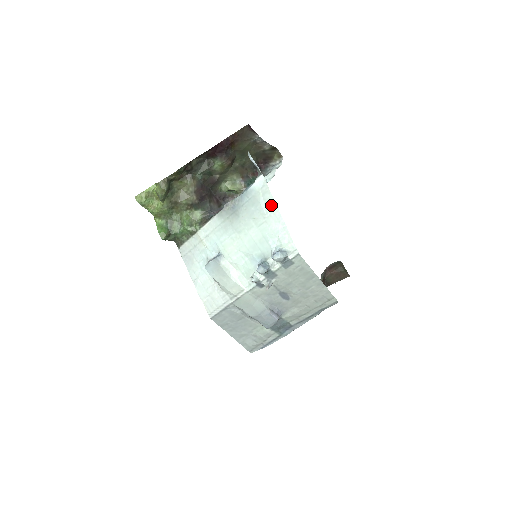
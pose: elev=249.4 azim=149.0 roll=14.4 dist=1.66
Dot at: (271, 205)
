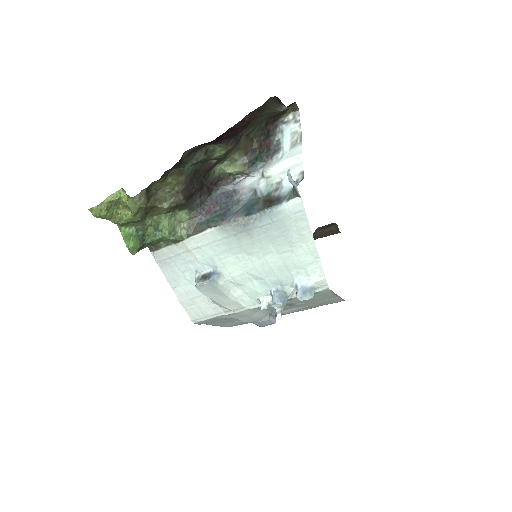
Dot at: (305, 235)
